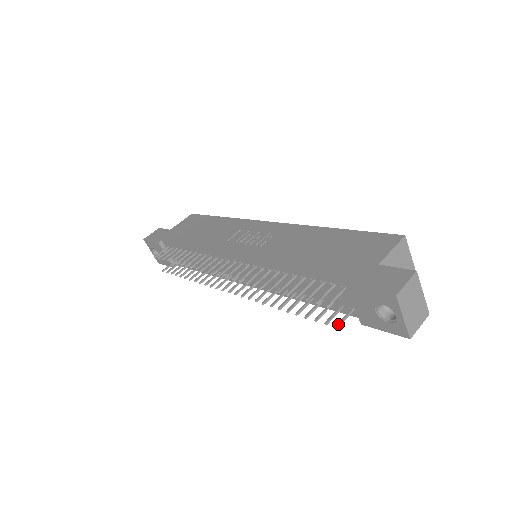
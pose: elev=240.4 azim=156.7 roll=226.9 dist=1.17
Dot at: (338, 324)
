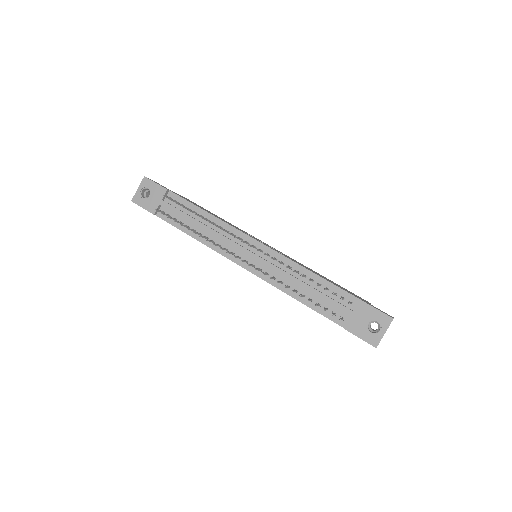
Dot at: (341, 318)
